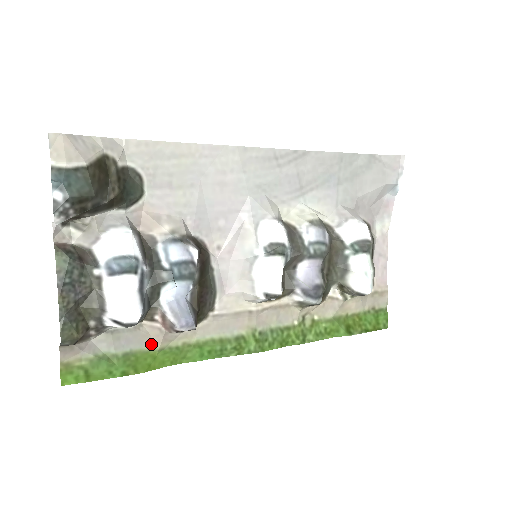
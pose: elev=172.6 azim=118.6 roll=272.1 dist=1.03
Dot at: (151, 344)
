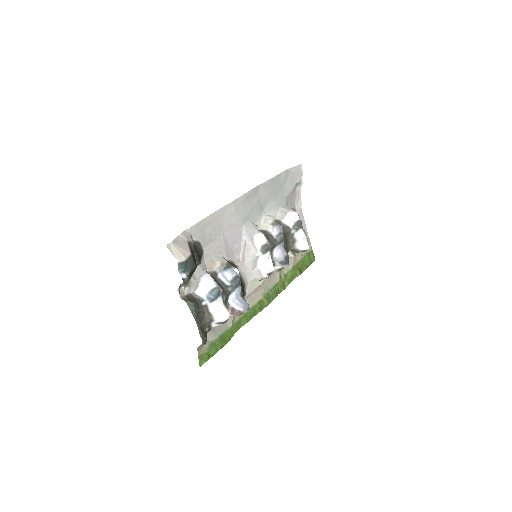
Dot at: (227, 326)
